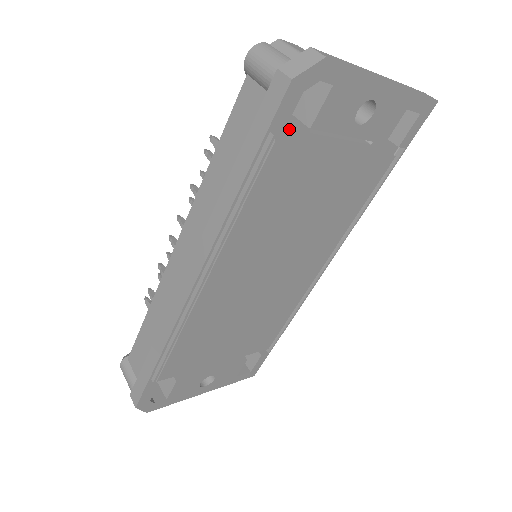
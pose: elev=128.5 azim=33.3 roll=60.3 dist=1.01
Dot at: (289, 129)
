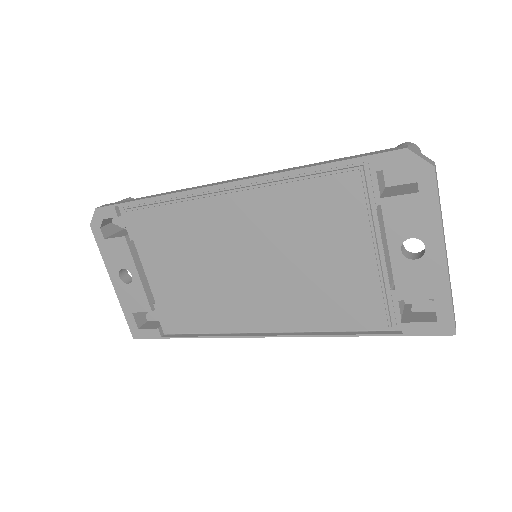
Dot at: (372, 182)
